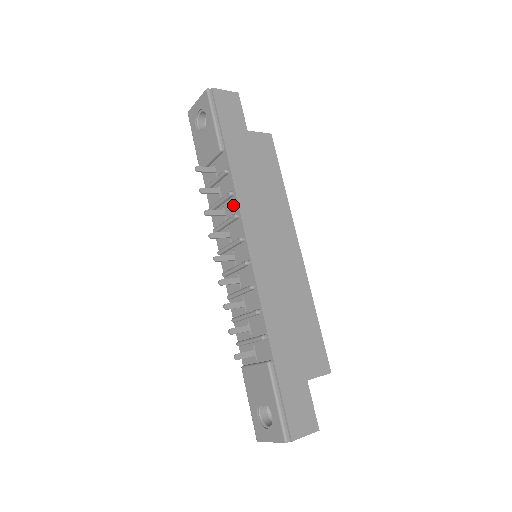
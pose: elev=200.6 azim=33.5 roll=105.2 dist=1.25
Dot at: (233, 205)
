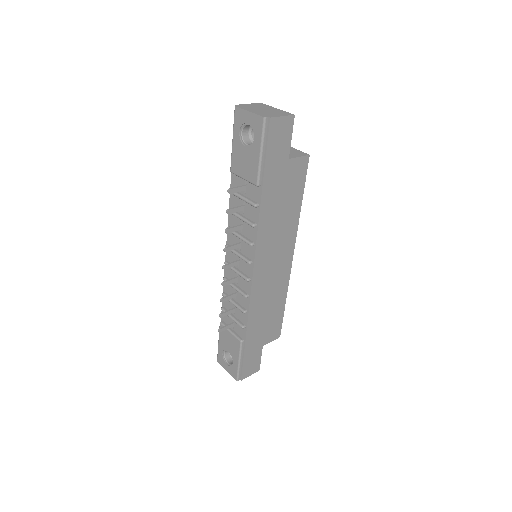
Dot at: (252, 232)
